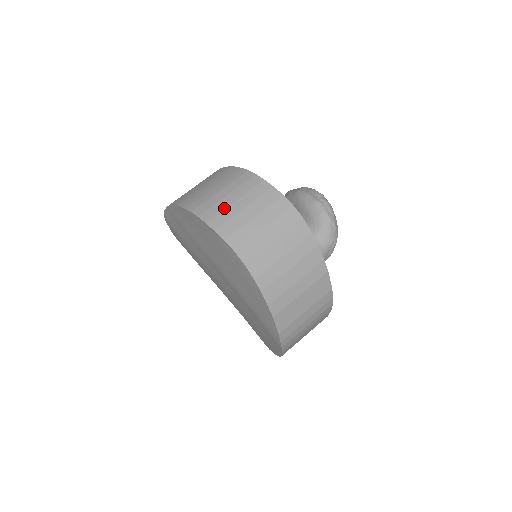
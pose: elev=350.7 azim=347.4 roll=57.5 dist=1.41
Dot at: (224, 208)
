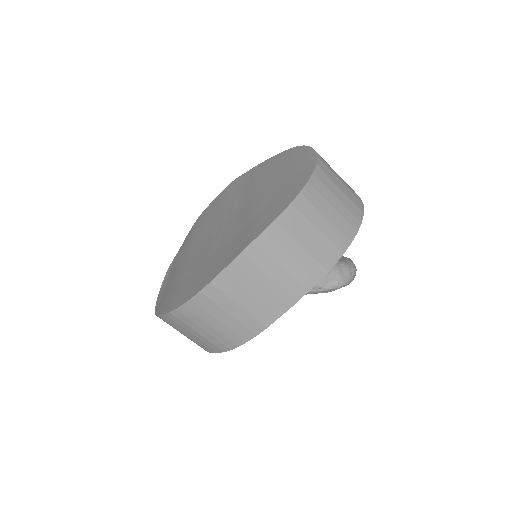
Dot at: occluded
